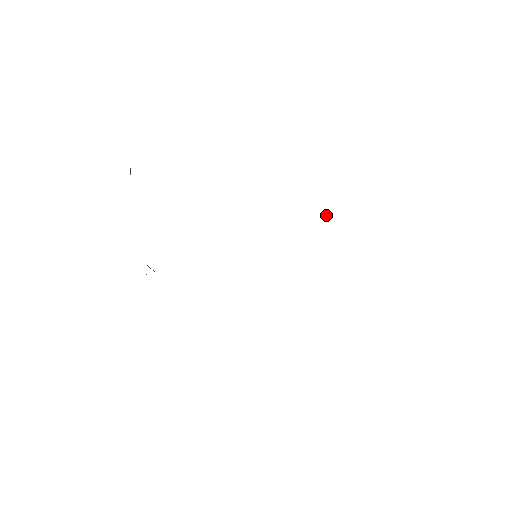
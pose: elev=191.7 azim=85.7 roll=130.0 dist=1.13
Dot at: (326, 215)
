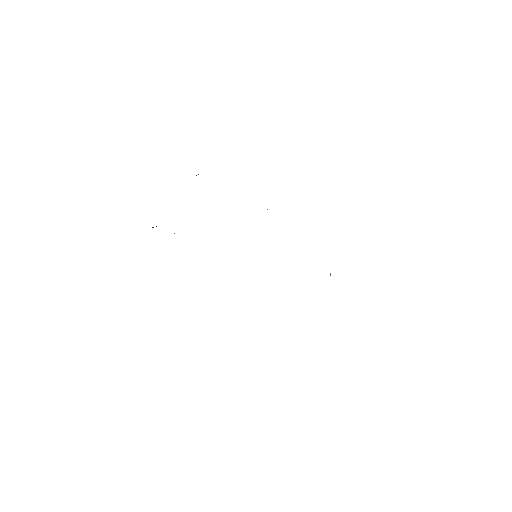
Dot at: occluded
